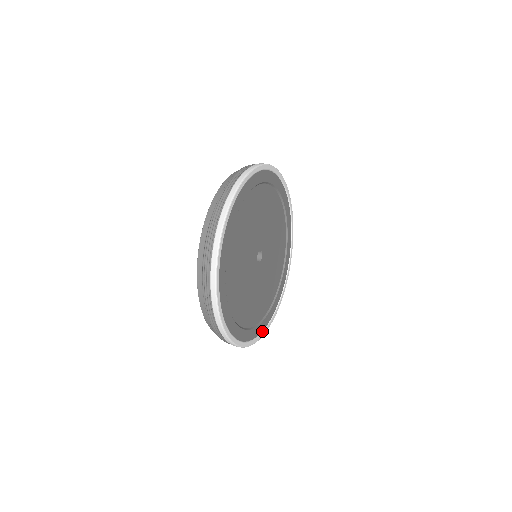
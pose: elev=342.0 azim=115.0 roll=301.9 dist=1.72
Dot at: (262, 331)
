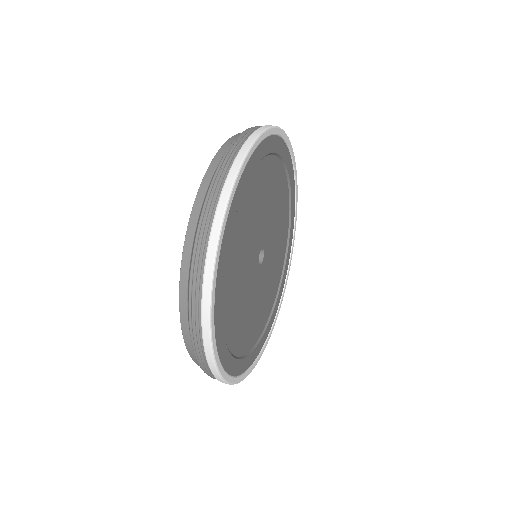
Dot at: (268, 335)
